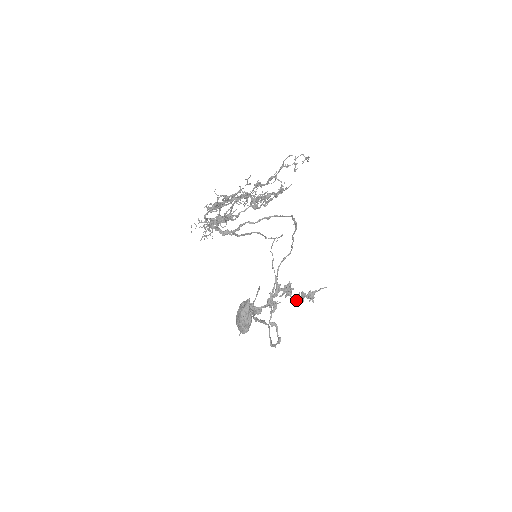
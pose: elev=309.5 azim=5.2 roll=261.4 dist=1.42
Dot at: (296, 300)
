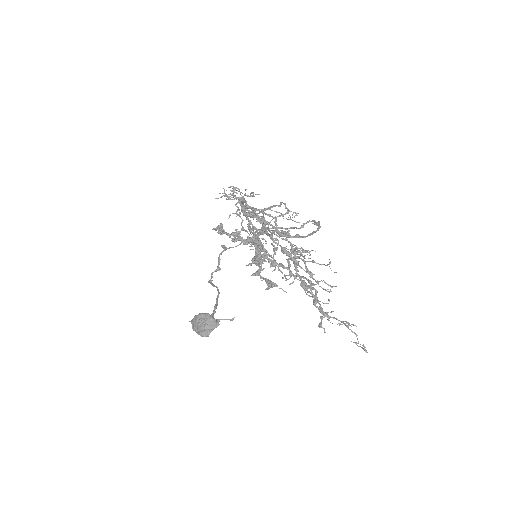
Dot at: (257, 275)
